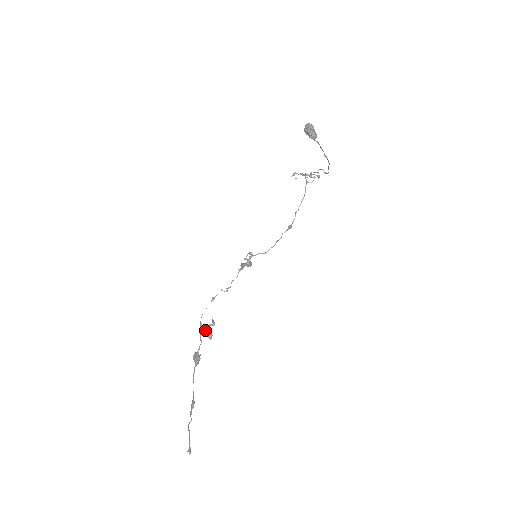
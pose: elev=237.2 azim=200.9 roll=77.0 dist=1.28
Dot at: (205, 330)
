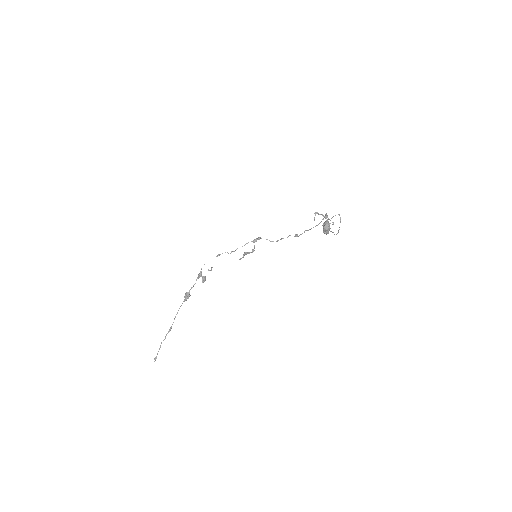
Dot at: (202, 276)
